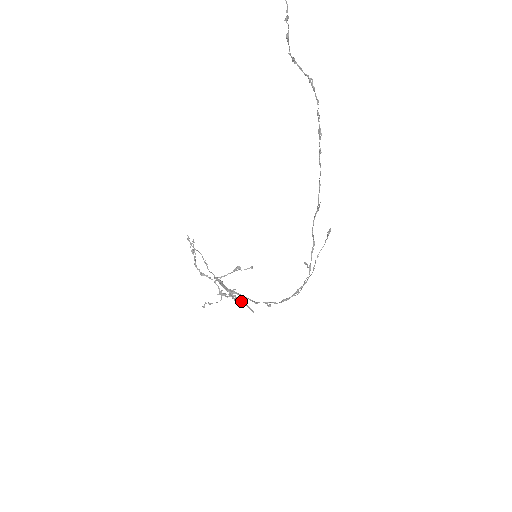
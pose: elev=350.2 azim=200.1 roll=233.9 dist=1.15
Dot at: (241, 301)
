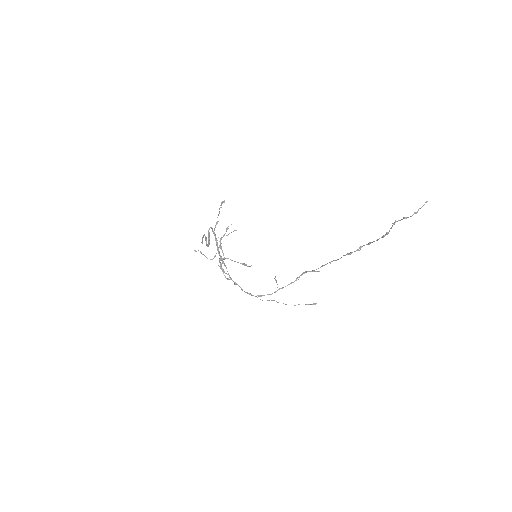
Dot at: occluded
